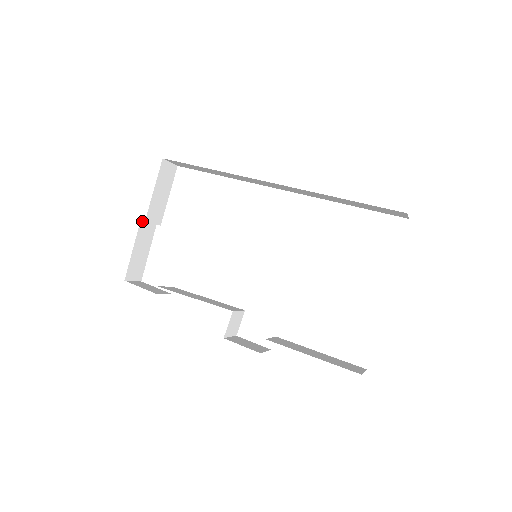
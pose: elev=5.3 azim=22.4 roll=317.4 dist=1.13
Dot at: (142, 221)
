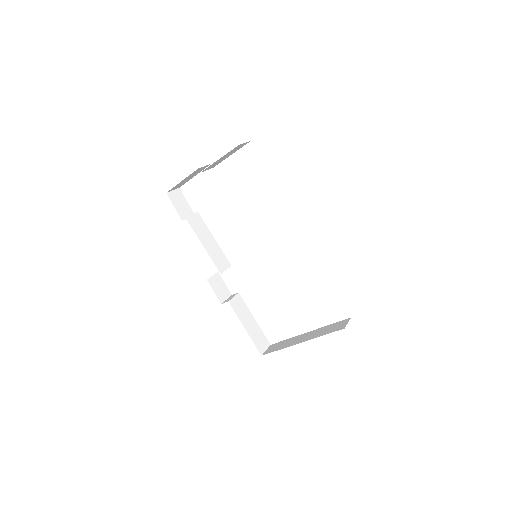
Dot at: (199, 168)
